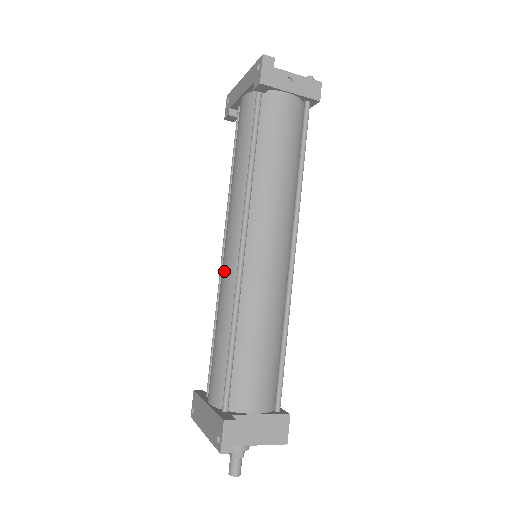
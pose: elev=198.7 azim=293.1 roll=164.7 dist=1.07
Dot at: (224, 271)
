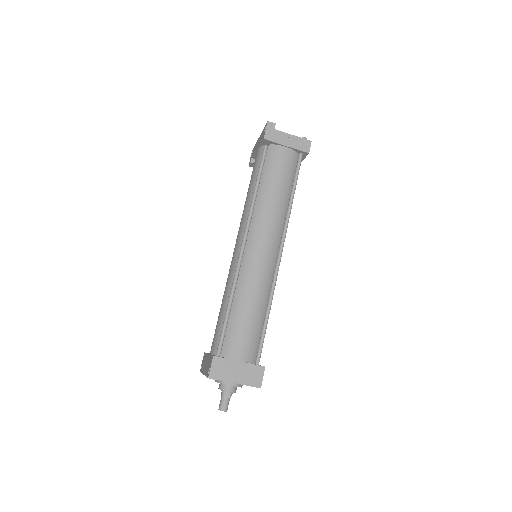
Dot at: (231, 263)
